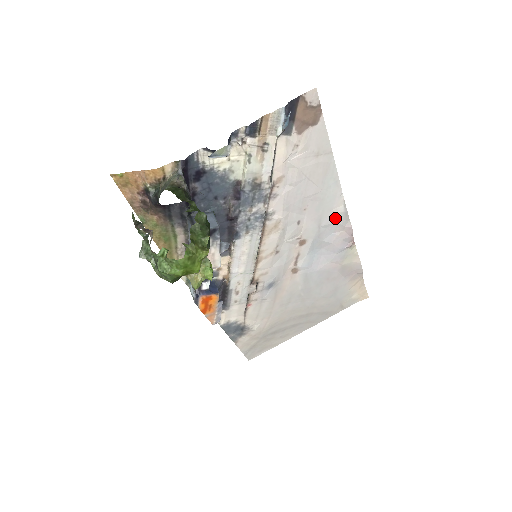
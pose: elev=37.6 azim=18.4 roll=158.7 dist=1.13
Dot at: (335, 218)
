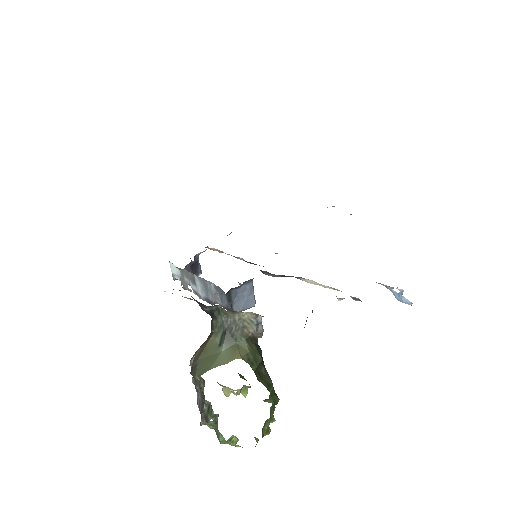
Dot at: occluded
